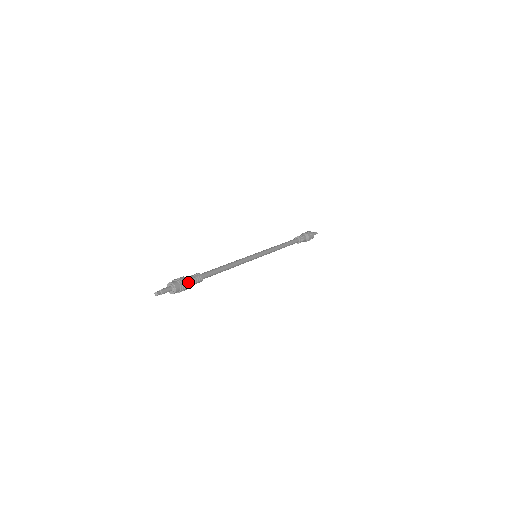
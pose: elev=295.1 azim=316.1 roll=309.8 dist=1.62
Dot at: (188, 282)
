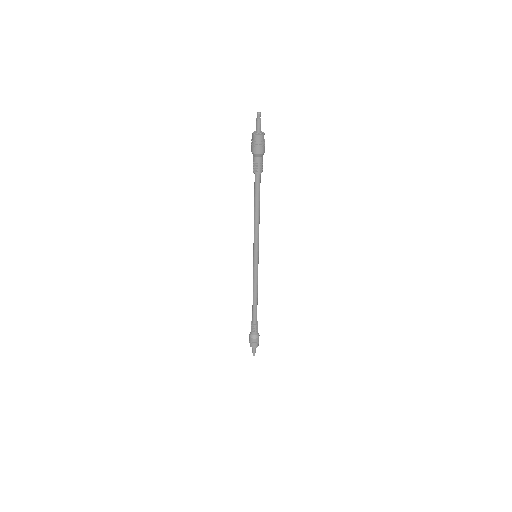
Dot at: (264, 151)
